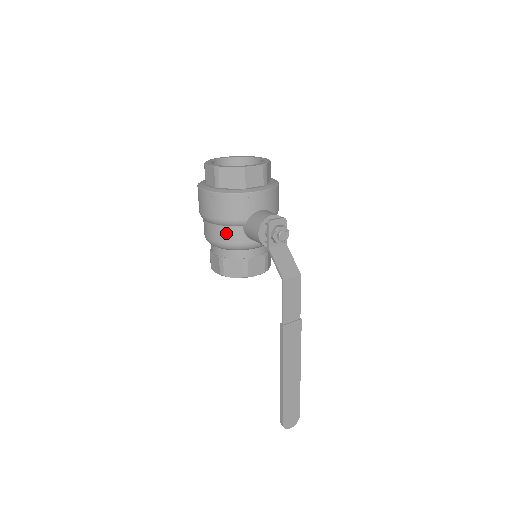
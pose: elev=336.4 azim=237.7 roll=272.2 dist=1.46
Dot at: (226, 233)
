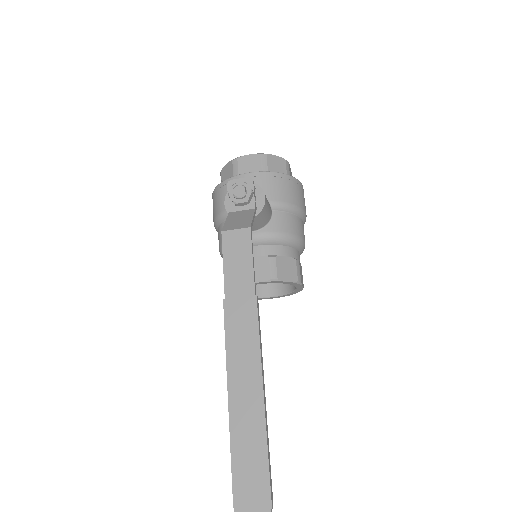
Dot at: occluded
